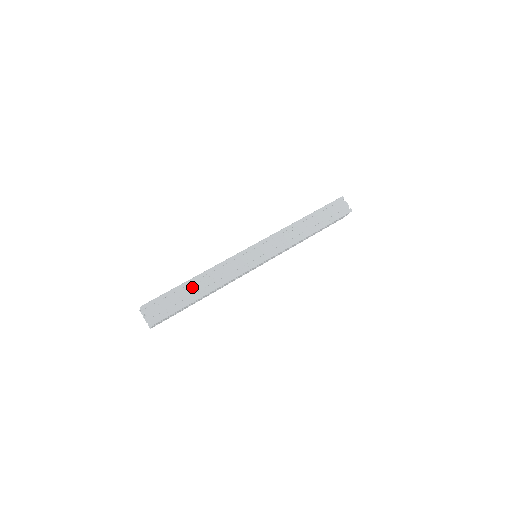
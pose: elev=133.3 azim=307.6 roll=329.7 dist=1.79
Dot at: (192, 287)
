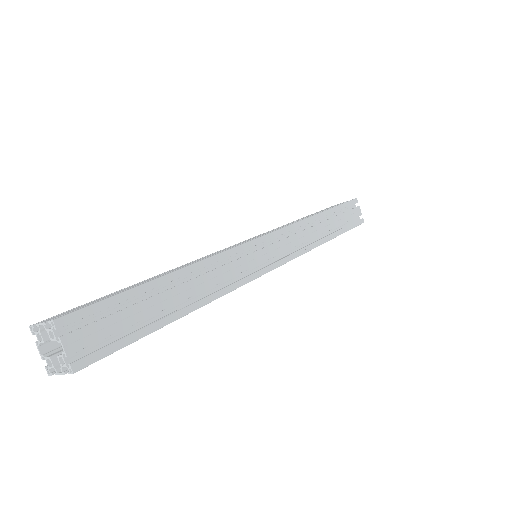
Dot at: (165, 293)
